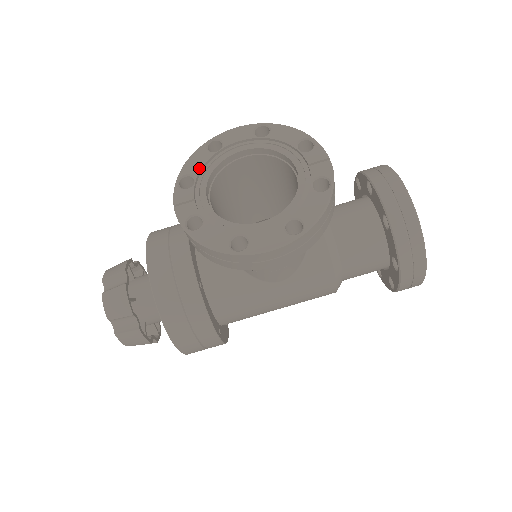
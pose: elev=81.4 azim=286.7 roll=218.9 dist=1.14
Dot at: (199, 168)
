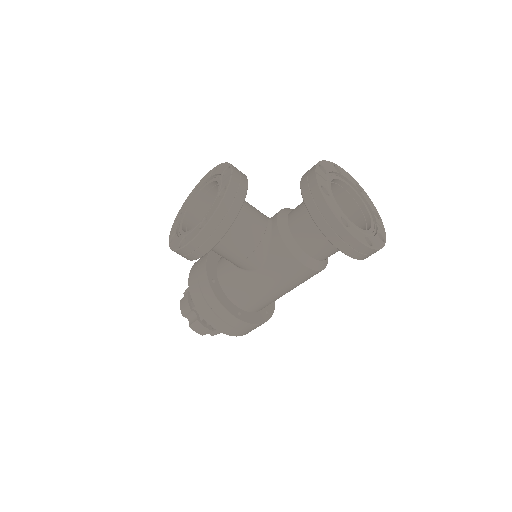
Dot at: (185, 207)
